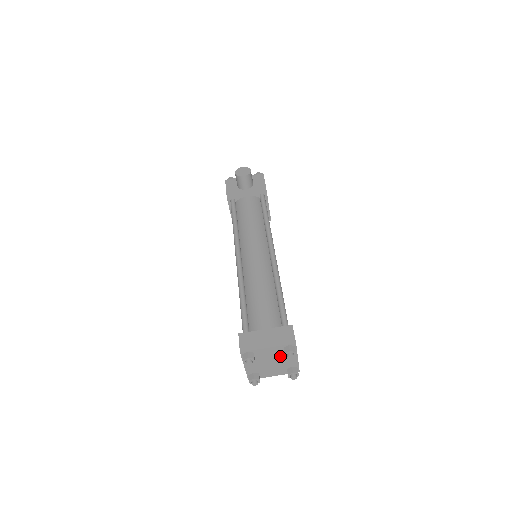
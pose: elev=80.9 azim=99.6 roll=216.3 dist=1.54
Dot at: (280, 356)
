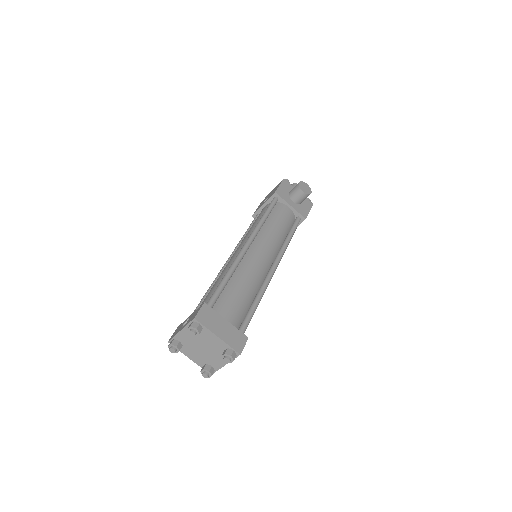
Dot at: (216, 351)
